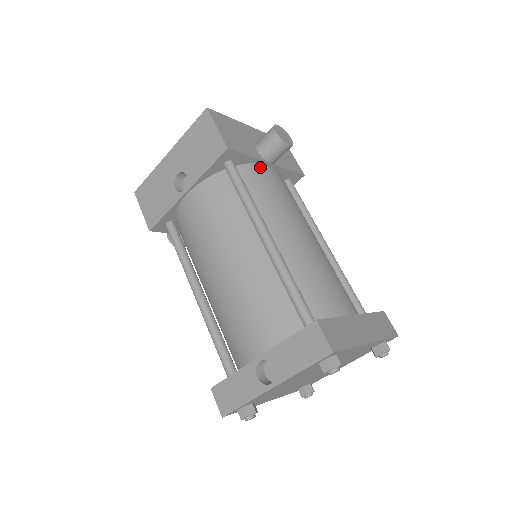
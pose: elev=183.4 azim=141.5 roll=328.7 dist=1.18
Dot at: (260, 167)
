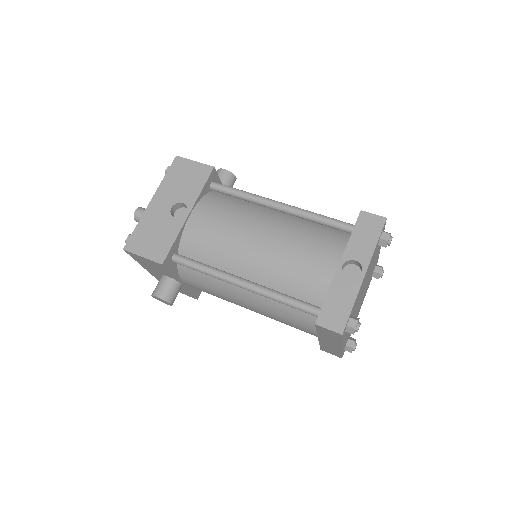
Dot at: occluded
